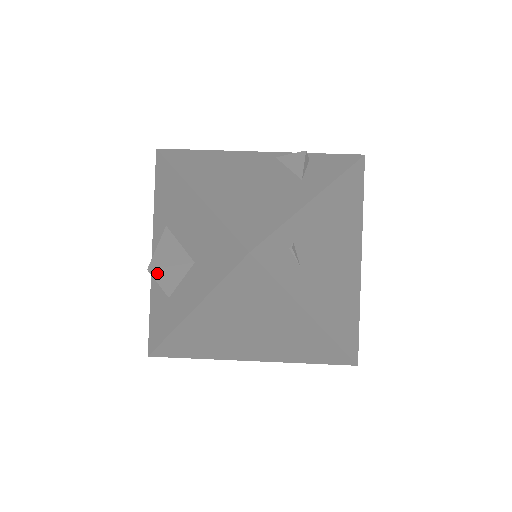
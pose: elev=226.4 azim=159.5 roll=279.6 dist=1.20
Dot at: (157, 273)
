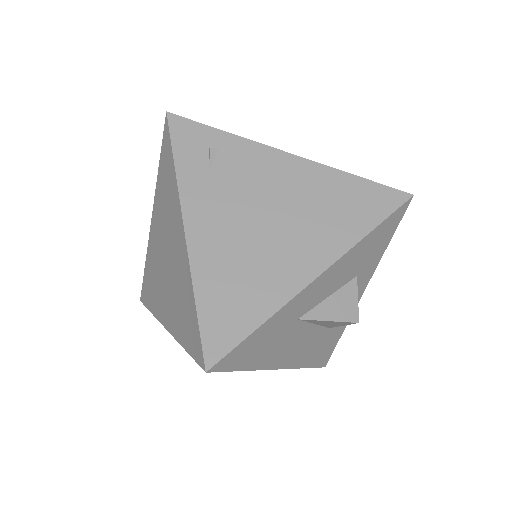
Dot at: occluded
